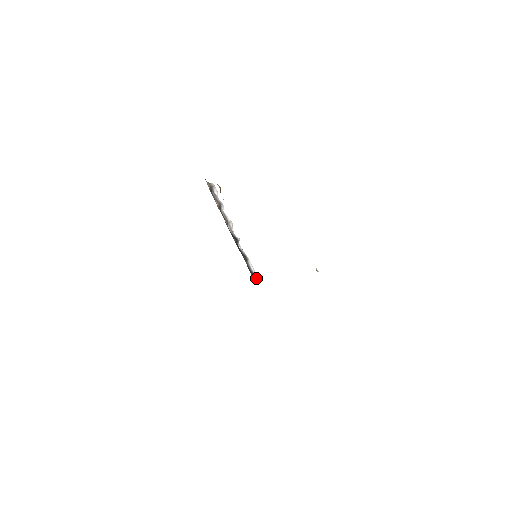
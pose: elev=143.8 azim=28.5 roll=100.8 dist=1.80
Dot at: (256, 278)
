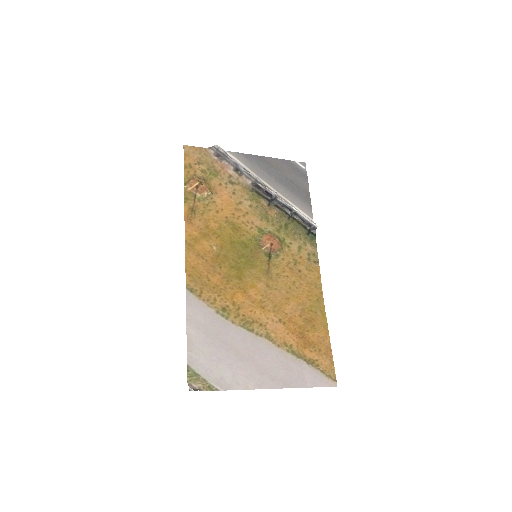
Dot at: (316, 227)
